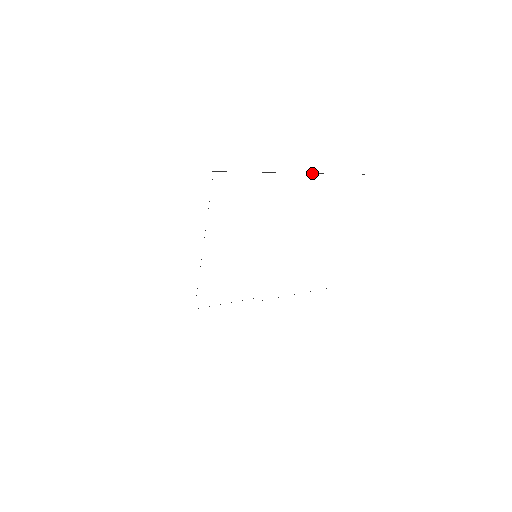
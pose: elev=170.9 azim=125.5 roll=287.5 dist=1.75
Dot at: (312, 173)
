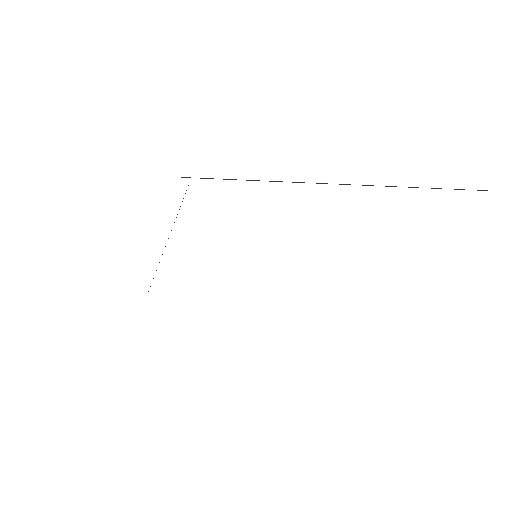
Dot at: (394, 186)
